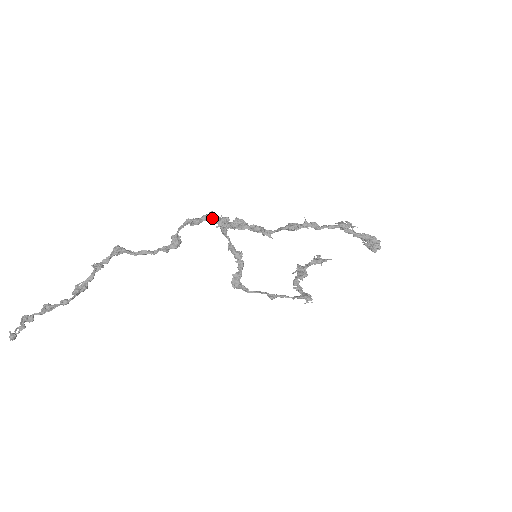
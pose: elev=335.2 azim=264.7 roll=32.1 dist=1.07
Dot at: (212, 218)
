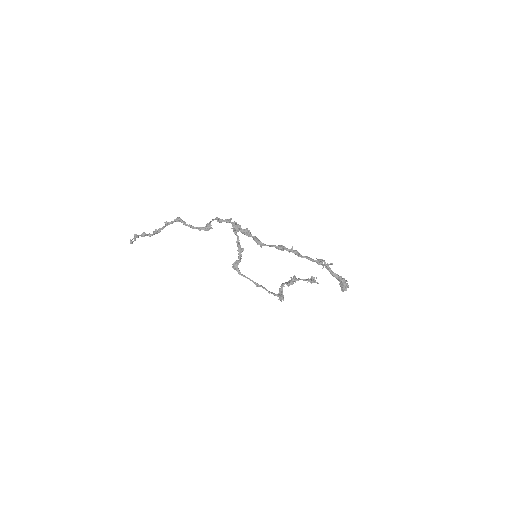
Dot at: (230, 222)
